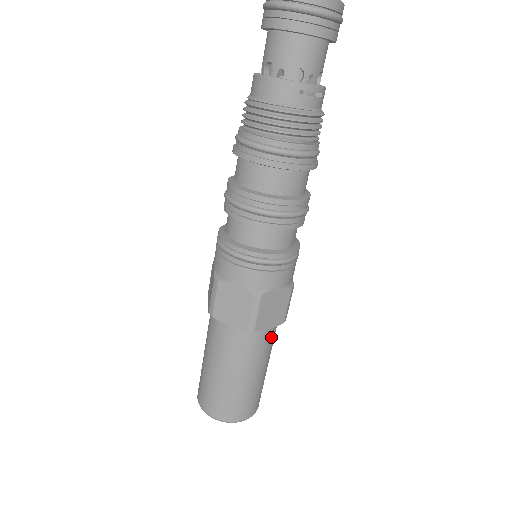
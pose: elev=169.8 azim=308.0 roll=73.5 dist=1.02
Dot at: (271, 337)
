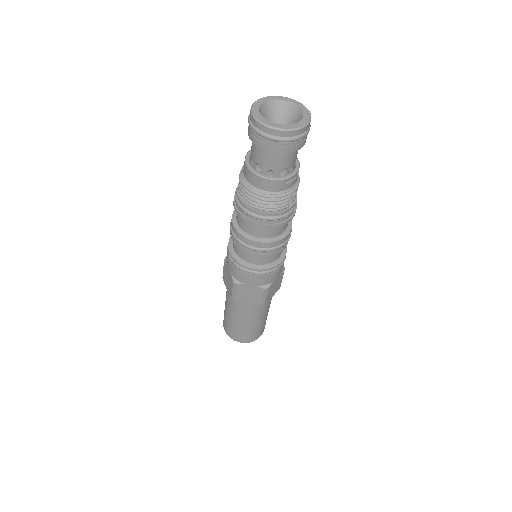
Dot at: occluded
